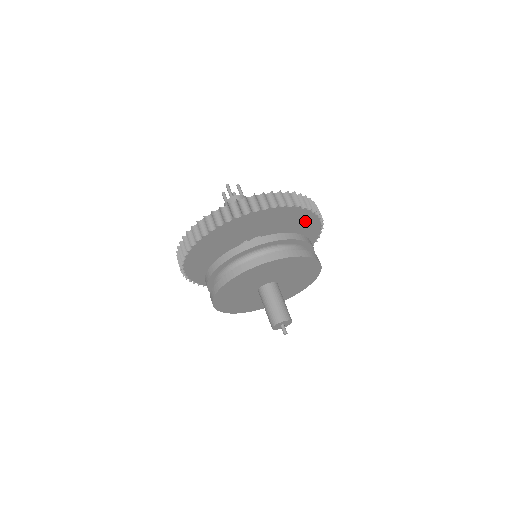
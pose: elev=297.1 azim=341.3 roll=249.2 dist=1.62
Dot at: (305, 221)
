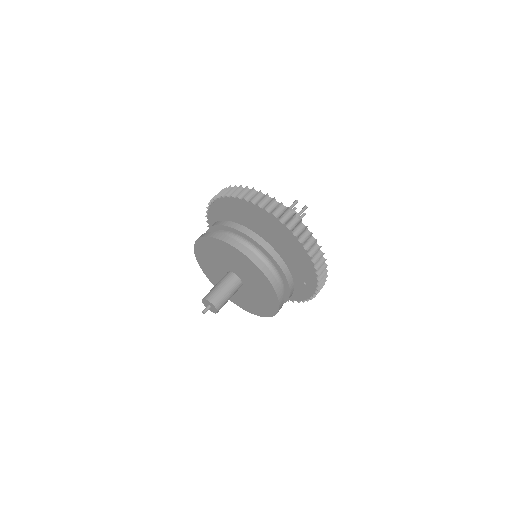
Dot at: (293, 244)
